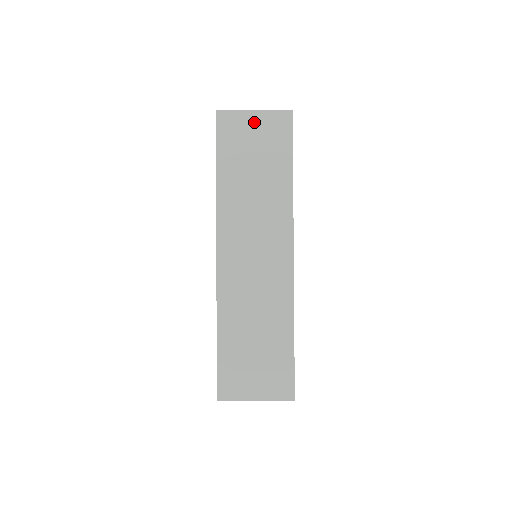
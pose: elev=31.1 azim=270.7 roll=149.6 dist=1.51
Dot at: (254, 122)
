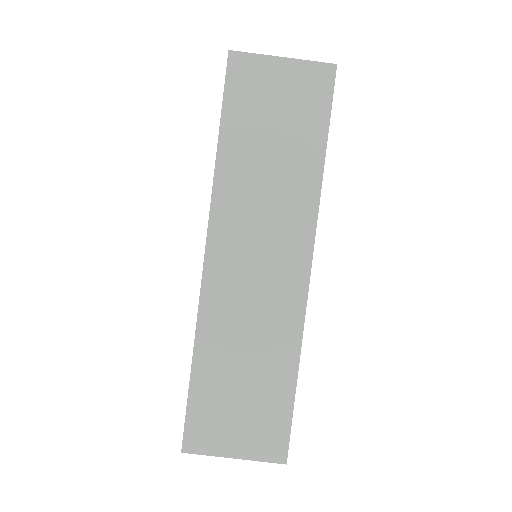
Dot at: (281, 74)
